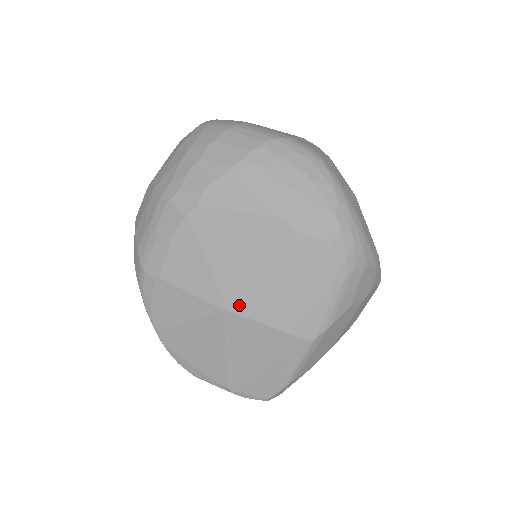
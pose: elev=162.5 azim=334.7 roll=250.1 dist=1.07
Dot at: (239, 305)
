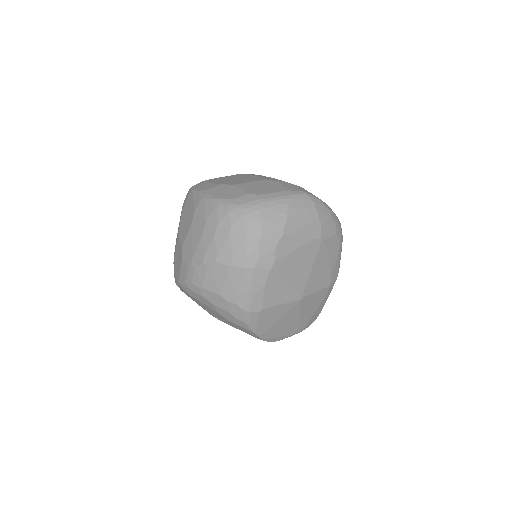
Dot at: (307, 291)
